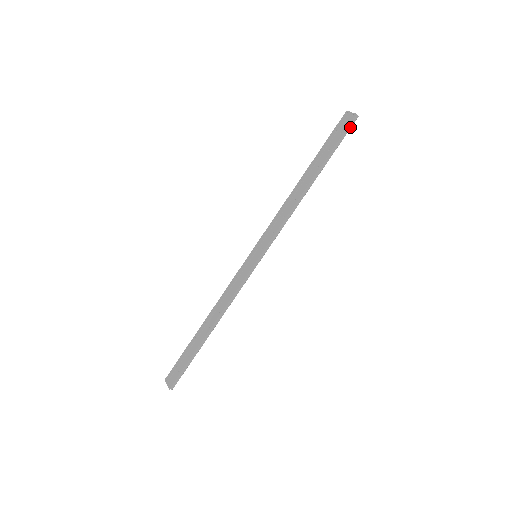
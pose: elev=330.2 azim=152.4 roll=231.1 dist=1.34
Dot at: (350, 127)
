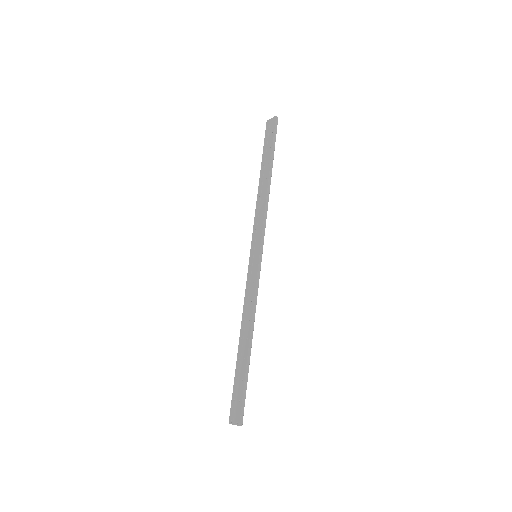
Dot at: (276, 127)
